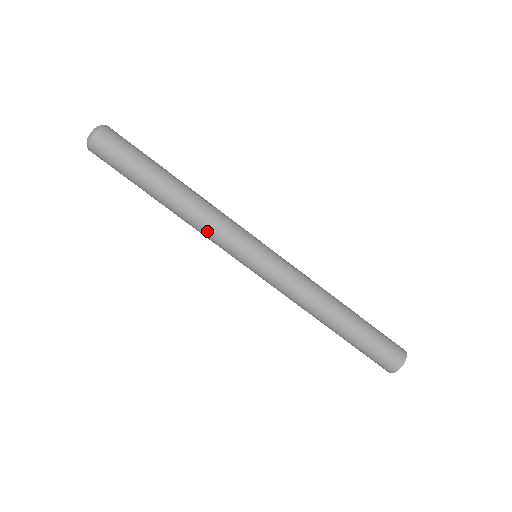
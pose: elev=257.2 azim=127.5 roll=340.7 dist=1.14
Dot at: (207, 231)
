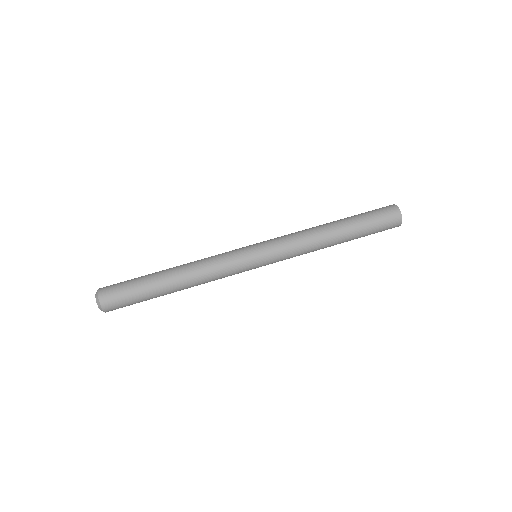
Dot at: (212, 262)
